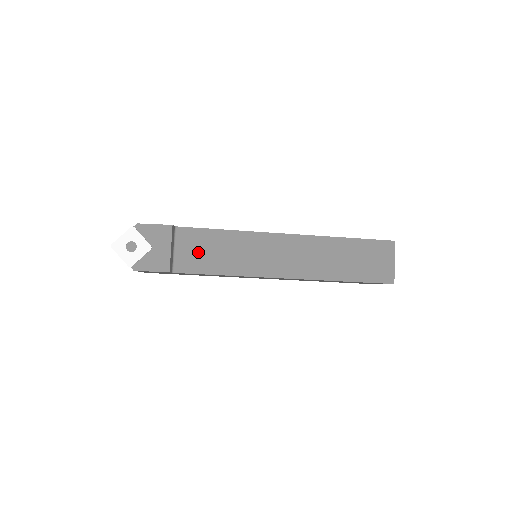
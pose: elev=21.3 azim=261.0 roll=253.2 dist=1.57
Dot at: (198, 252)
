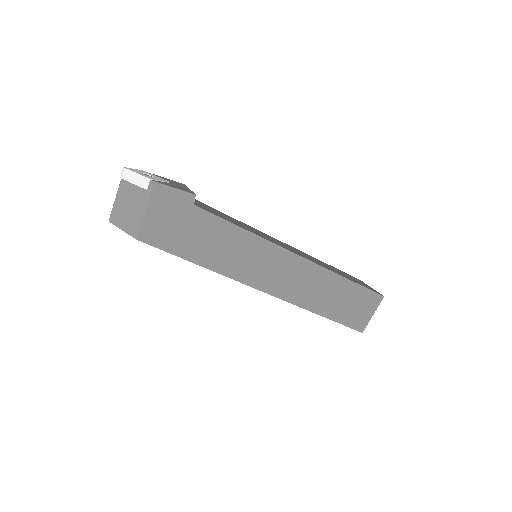
Dot at: (212, 210)
